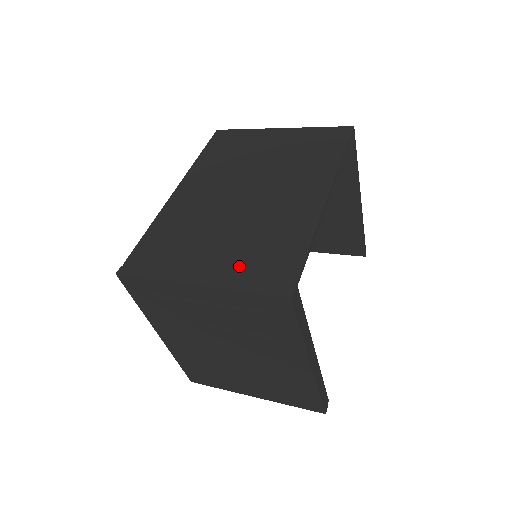
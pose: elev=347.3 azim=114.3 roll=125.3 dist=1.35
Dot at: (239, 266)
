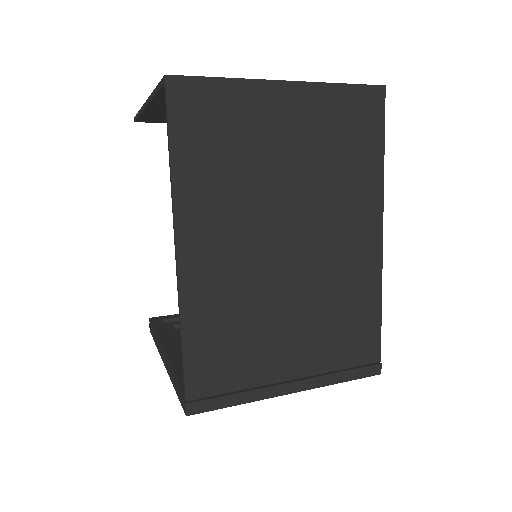
Dot at: (326, 357)
